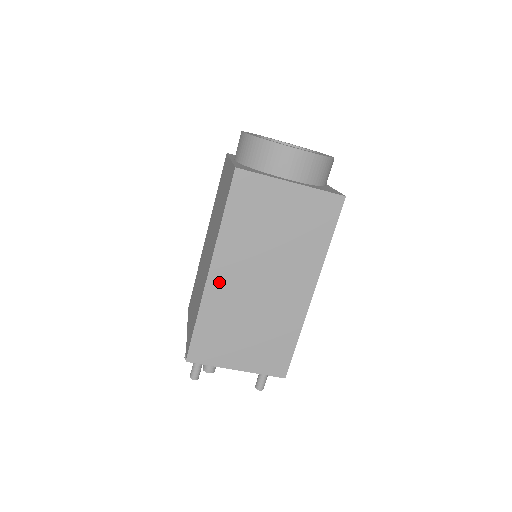
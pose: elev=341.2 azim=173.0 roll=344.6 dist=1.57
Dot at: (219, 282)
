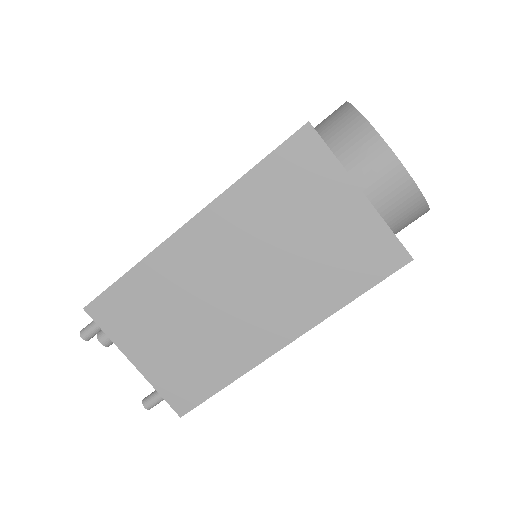
Dot at: (188, 246)
